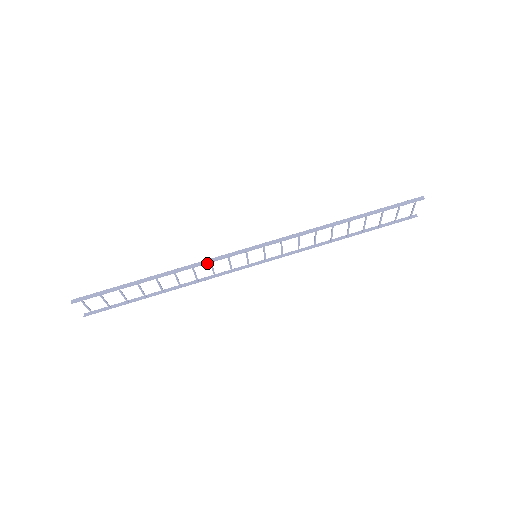
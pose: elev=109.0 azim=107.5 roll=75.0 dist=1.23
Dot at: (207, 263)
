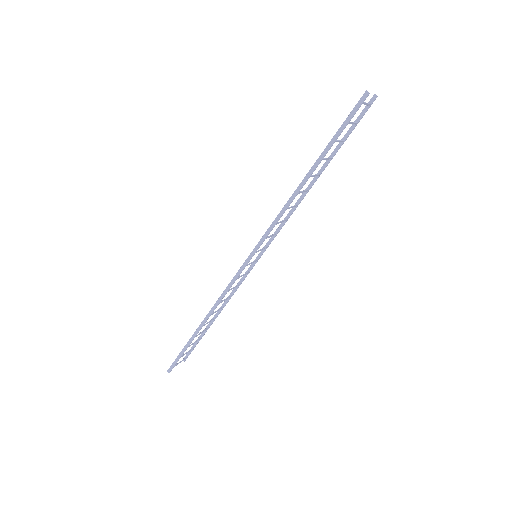
Dot at: (225, 294)
